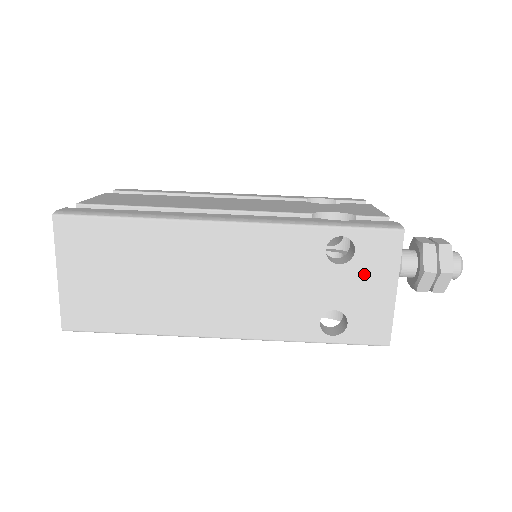
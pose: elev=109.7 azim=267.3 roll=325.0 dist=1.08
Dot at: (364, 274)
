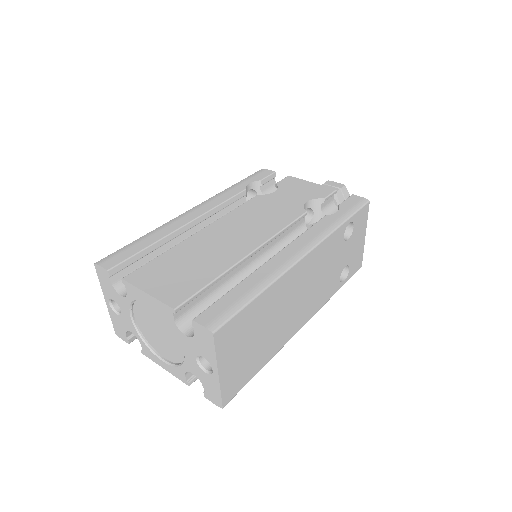
Dot at: (356, 237)
